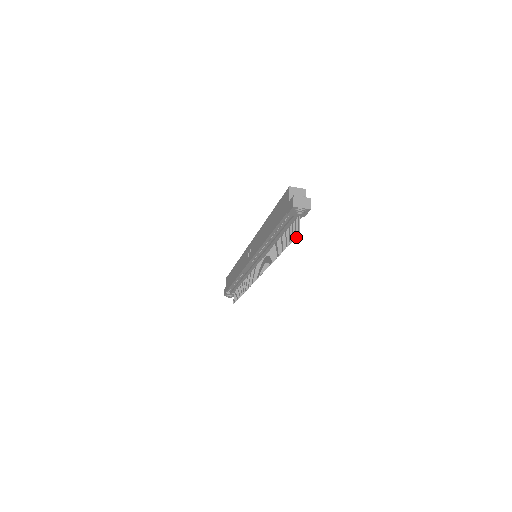
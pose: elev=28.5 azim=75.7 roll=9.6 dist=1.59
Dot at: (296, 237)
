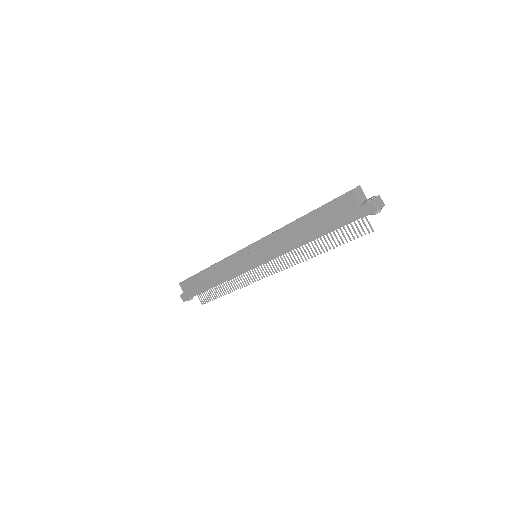
Dot at: occluded
